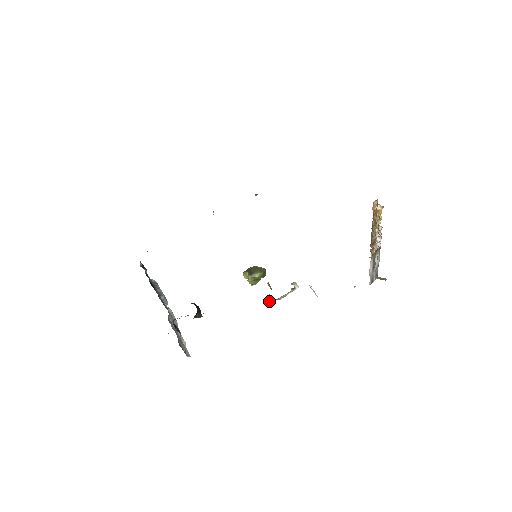
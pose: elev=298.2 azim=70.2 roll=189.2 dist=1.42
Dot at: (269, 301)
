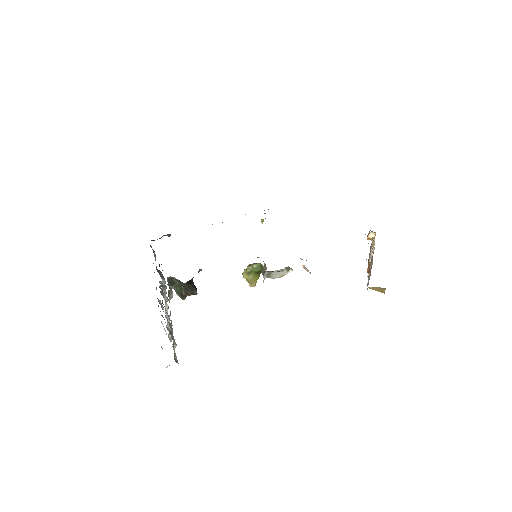
Dot at: (263, 276)
